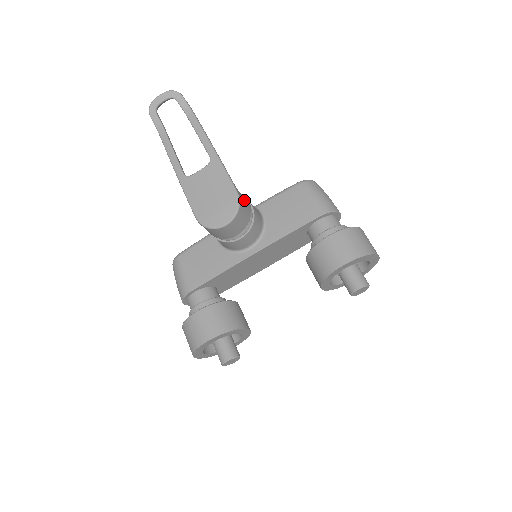
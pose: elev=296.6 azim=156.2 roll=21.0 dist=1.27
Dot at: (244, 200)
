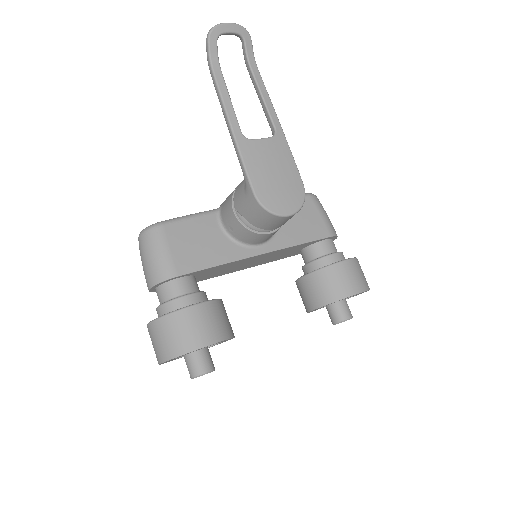
Dot at: occluded
